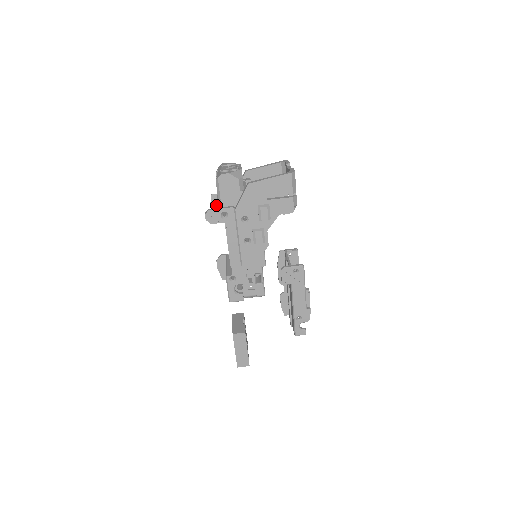
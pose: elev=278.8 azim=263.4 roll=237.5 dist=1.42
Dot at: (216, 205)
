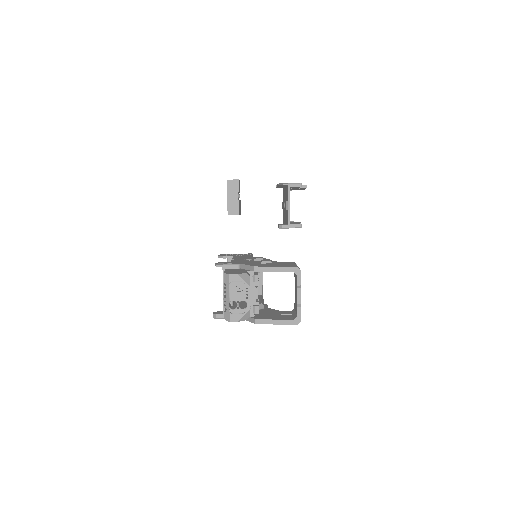
Dot at: (223, 307)
